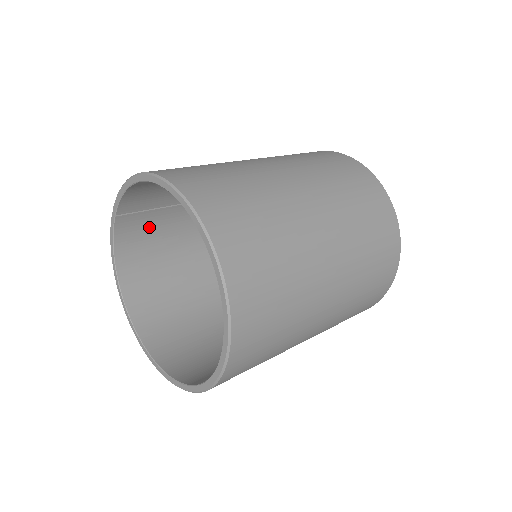
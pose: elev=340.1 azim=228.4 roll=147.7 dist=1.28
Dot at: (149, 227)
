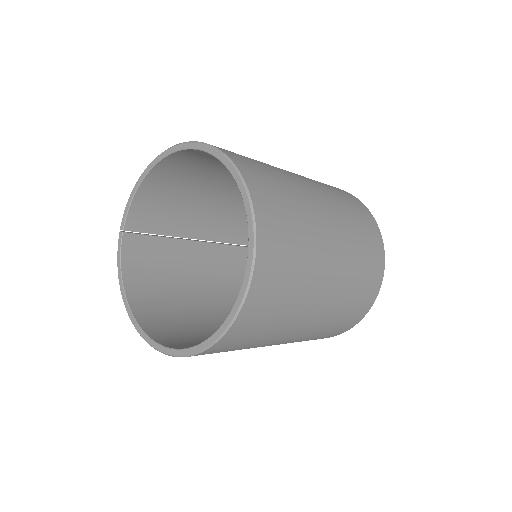
Dot at: (152, 256)
